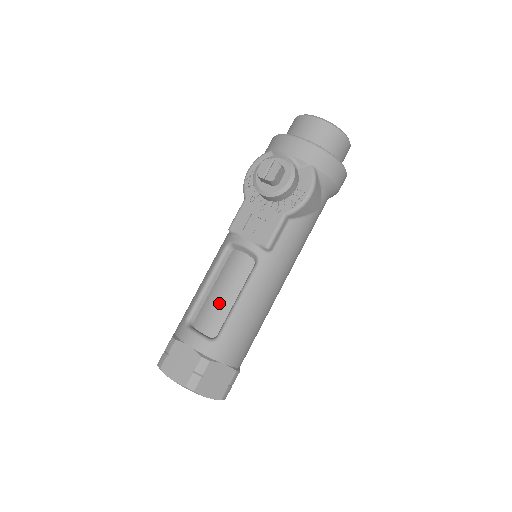
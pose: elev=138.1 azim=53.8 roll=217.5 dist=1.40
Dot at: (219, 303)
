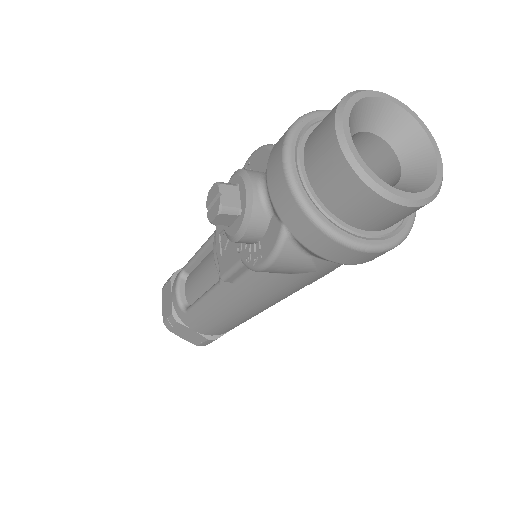
Dot at: (197, 282)
